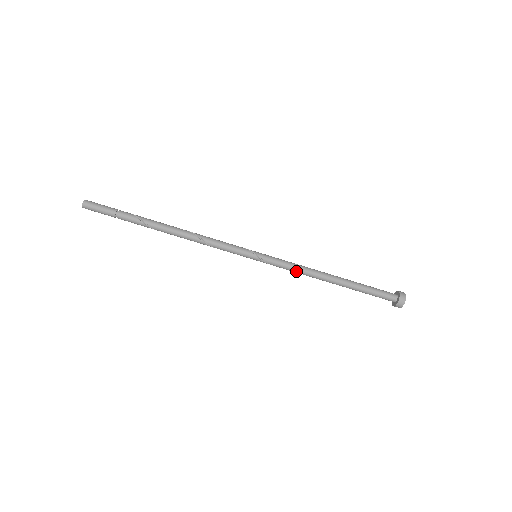
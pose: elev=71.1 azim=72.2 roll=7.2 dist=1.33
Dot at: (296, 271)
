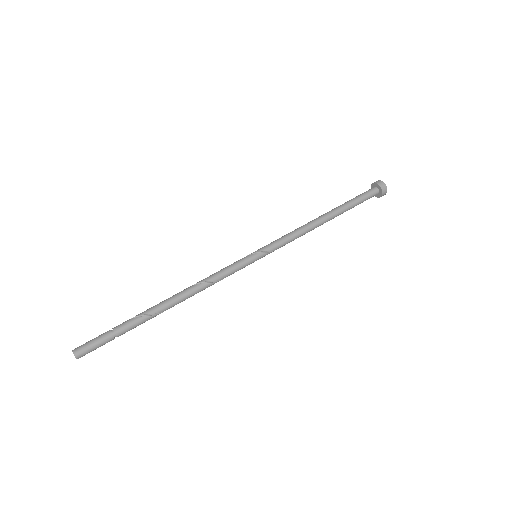
Dot at: (295, 236)
